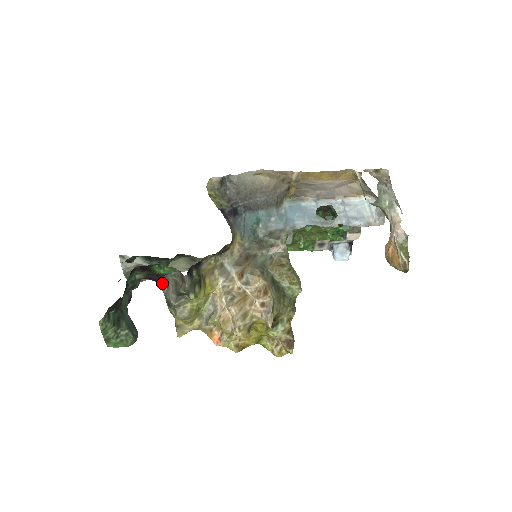
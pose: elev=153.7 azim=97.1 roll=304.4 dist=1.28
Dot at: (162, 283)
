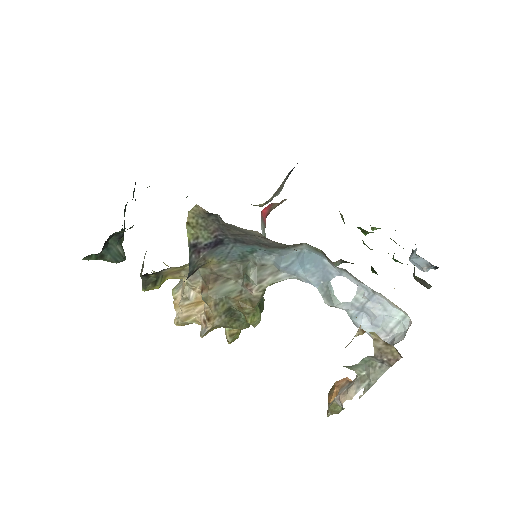
Dot at: occluded
